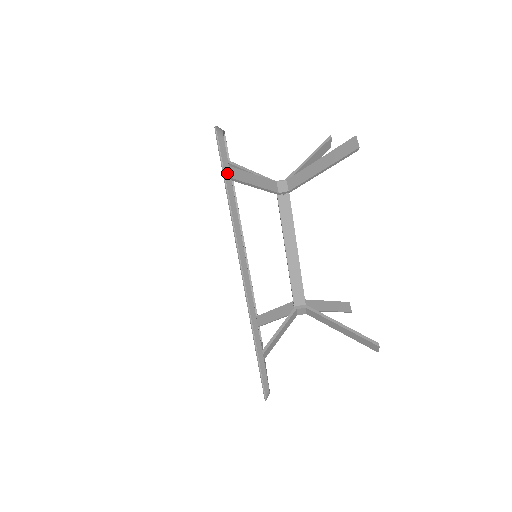
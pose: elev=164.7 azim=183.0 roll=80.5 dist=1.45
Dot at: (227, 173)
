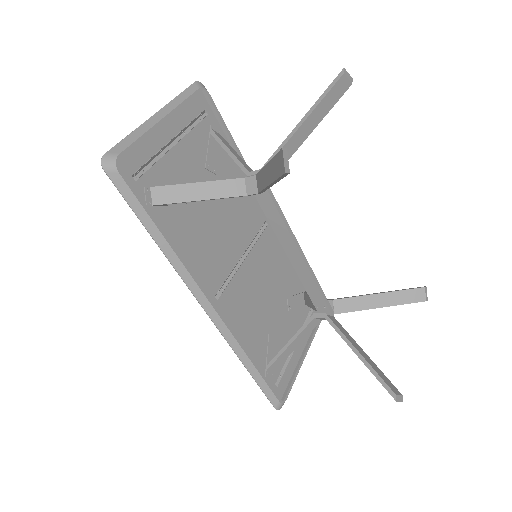
Dot at: (139, 210)
